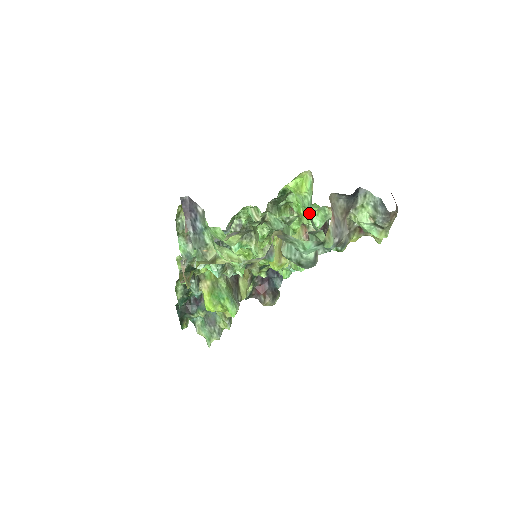
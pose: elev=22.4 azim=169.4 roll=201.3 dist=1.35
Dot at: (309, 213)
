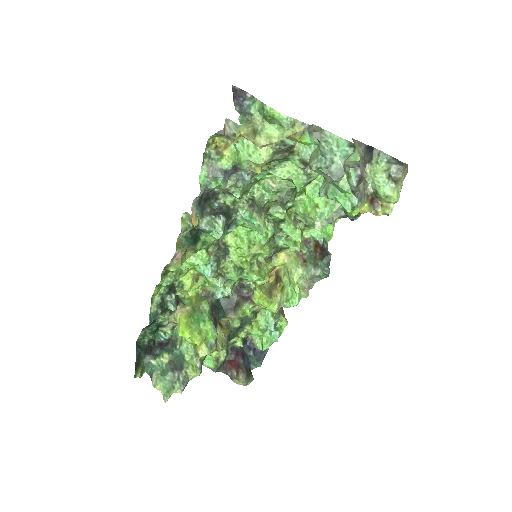
Dot at: (322, 190)
